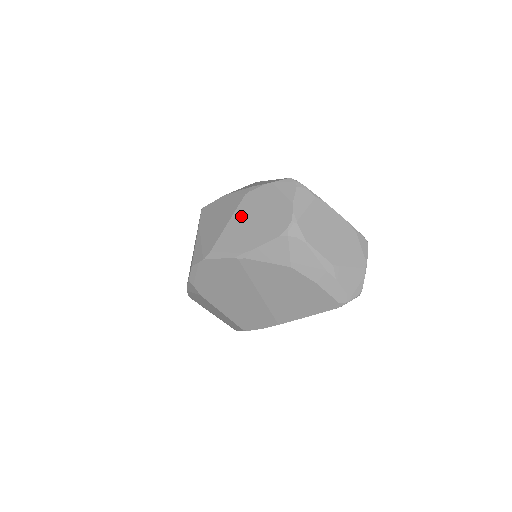
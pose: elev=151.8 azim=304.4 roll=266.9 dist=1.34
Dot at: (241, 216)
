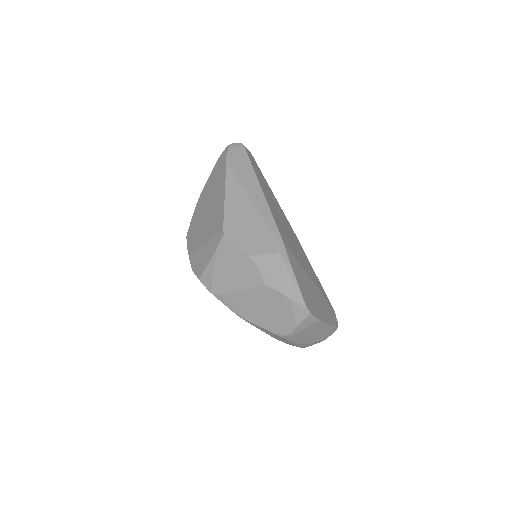
Dot at: (254, 297)
